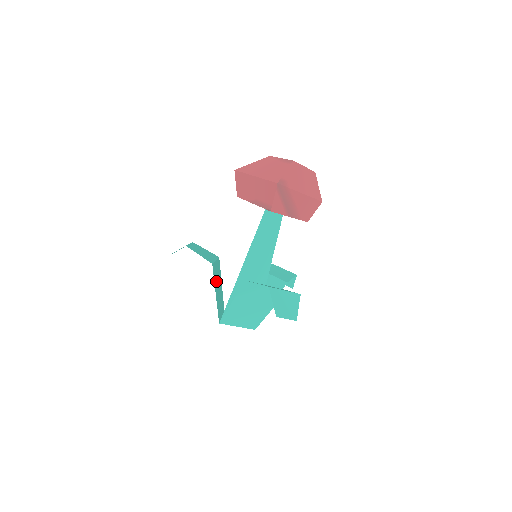
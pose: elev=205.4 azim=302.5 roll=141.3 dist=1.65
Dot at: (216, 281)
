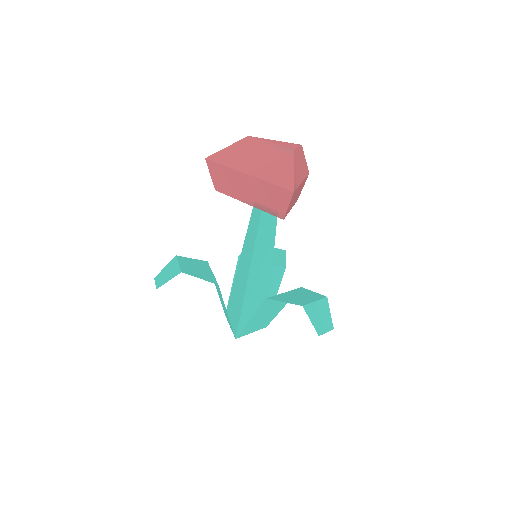
Dot at: (221, 296)
